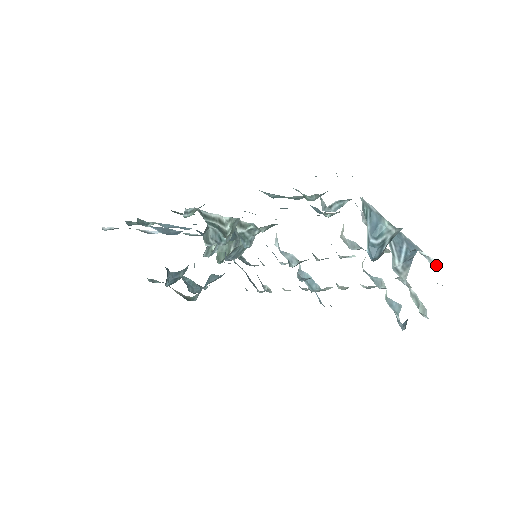
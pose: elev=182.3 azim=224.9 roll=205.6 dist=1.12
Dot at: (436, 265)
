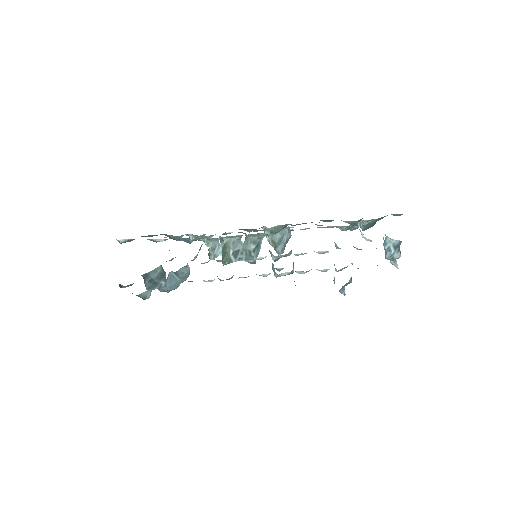
Dot at: occluded
